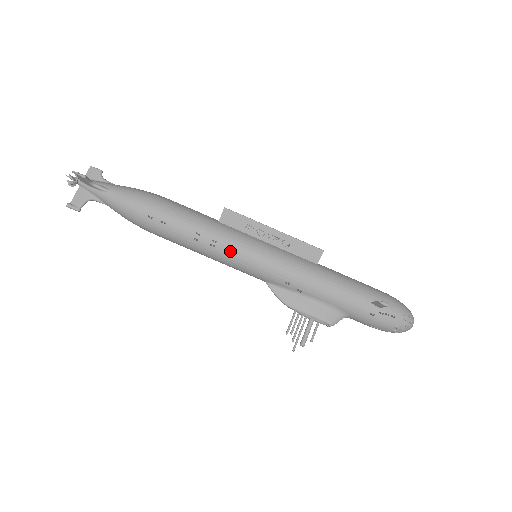
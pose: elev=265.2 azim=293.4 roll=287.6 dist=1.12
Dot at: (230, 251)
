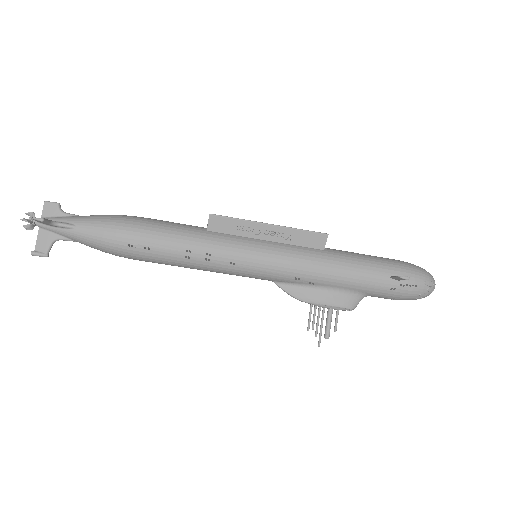
Dot at: (228, 261)
